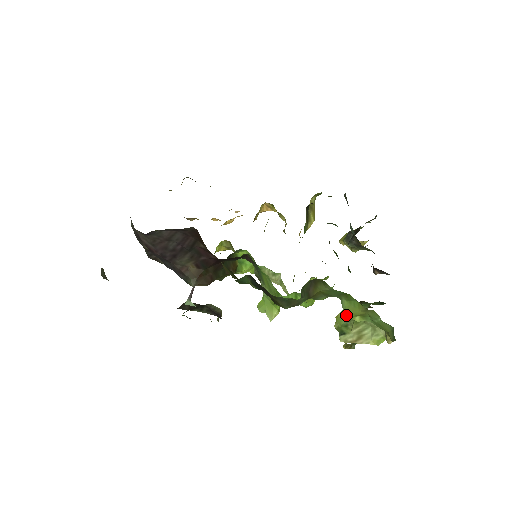
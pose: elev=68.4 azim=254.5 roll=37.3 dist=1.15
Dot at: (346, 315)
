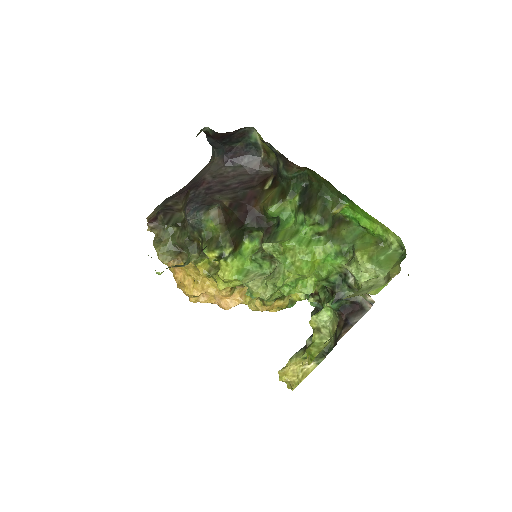
Dot at: (357, 250)
